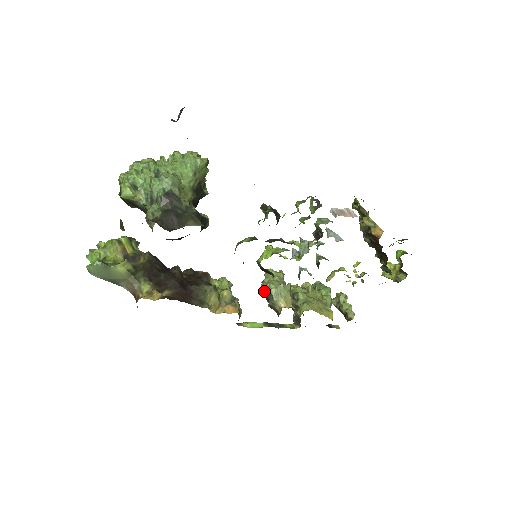
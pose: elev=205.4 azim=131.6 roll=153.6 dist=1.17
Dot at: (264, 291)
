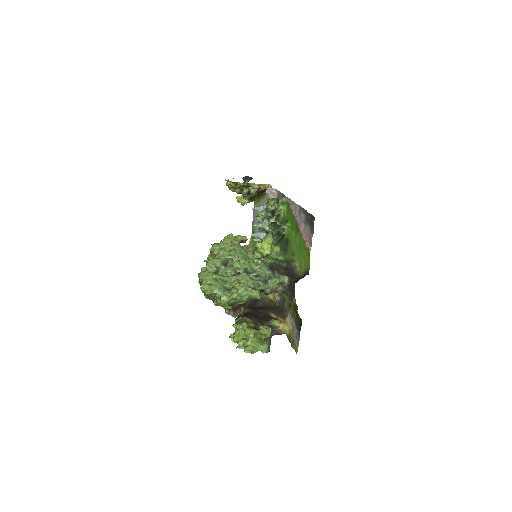
Dot at: occluded
